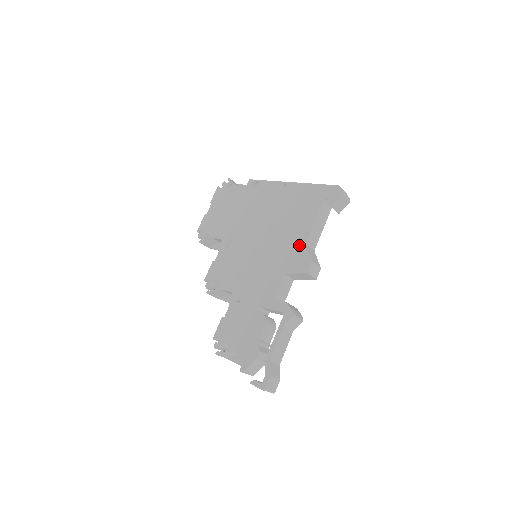
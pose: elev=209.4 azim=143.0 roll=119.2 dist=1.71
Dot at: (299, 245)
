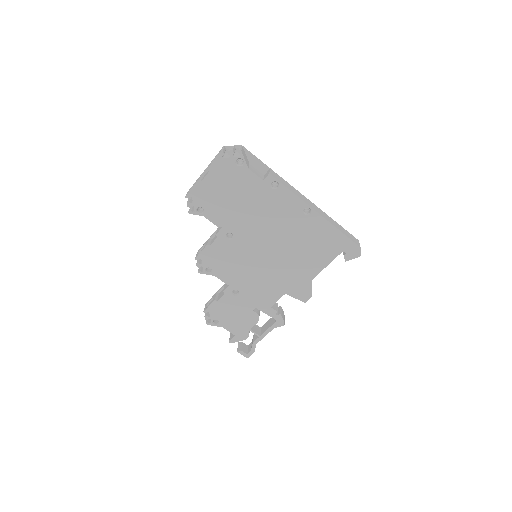
Dot at: (306, 279)
